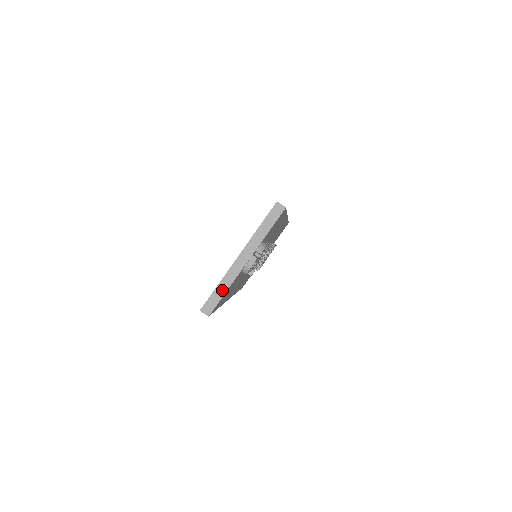
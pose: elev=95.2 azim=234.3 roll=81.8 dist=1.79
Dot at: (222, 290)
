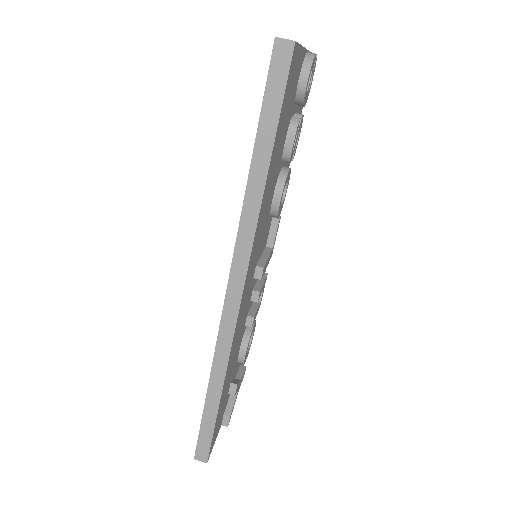
Dot at: occluded
